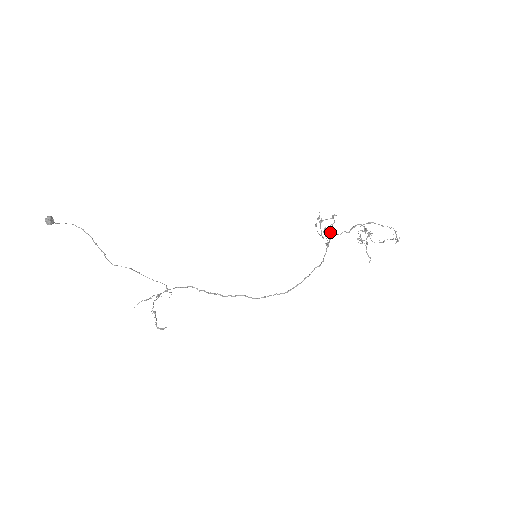
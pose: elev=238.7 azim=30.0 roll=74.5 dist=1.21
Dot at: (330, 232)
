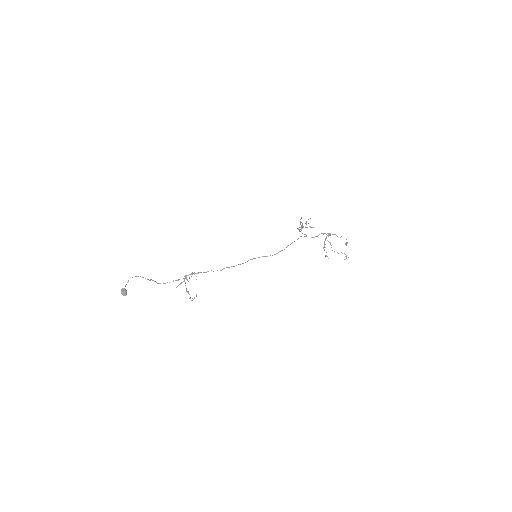
Dot at: occluded
